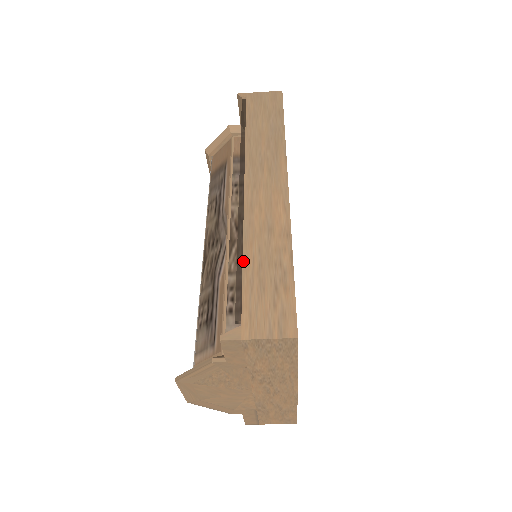
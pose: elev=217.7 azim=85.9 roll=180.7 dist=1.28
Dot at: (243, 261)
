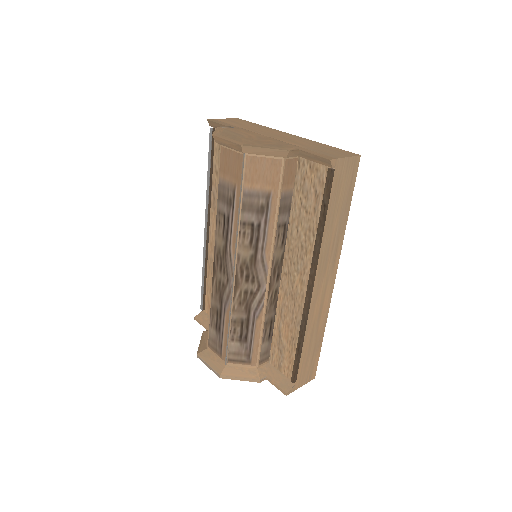
Dot at: (303, 348)
